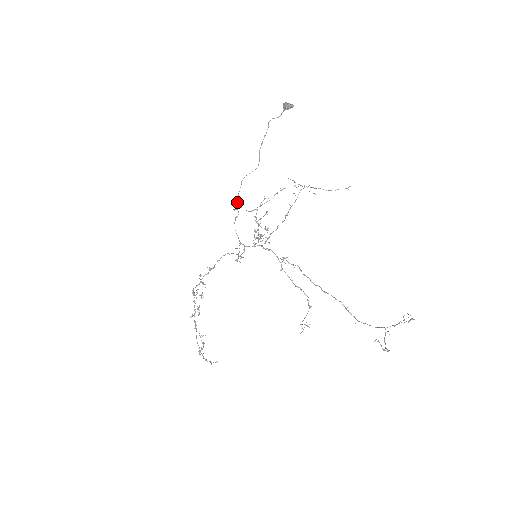
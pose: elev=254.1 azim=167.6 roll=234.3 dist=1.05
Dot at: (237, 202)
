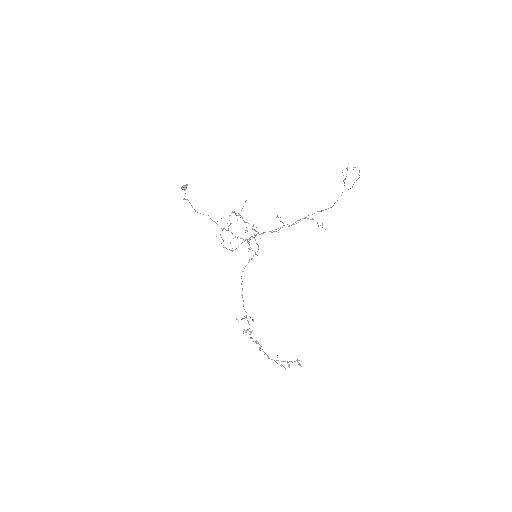
Dot at: (224, 228)
